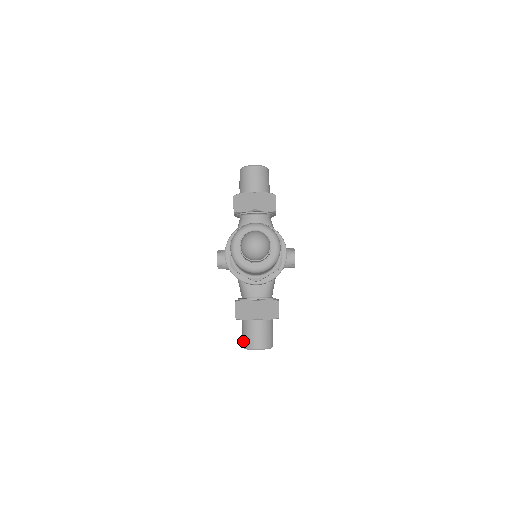
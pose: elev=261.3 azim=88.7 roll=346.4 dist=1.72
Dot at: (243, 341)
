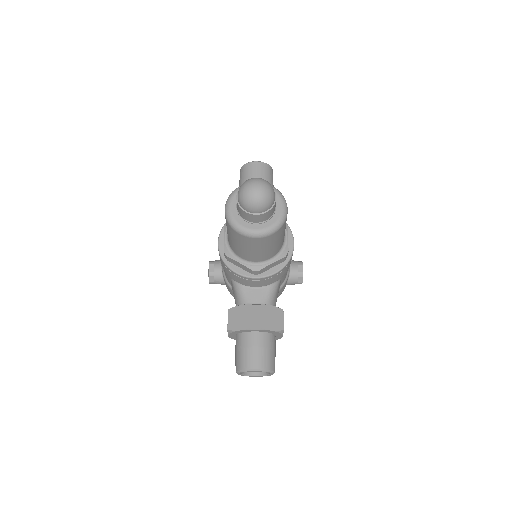
Dot at: (236, 362)
